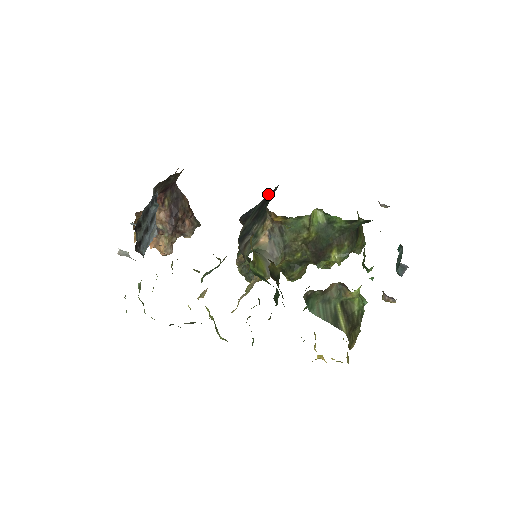
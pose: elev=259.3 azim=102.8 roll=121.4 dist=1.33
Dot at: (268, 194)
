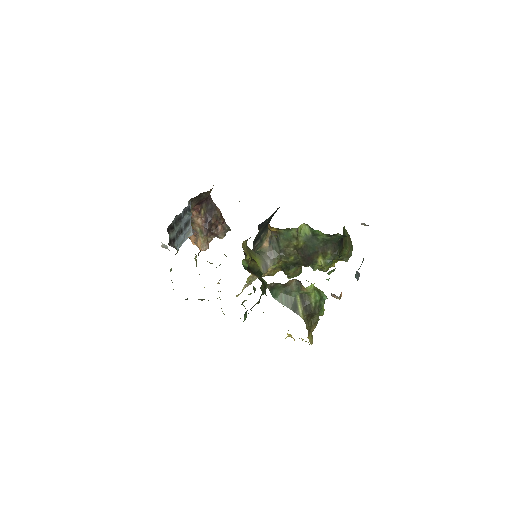
Dot at: (276, 210)
